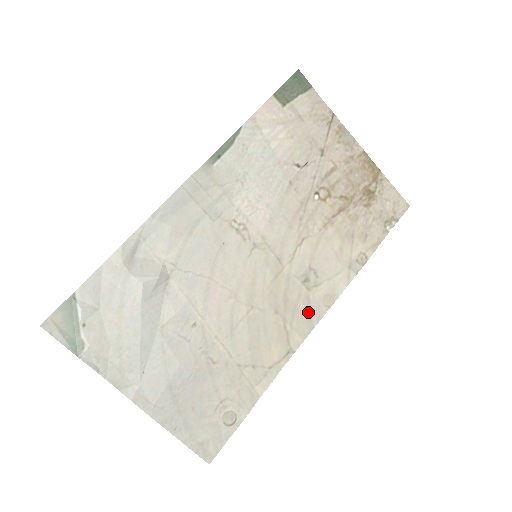
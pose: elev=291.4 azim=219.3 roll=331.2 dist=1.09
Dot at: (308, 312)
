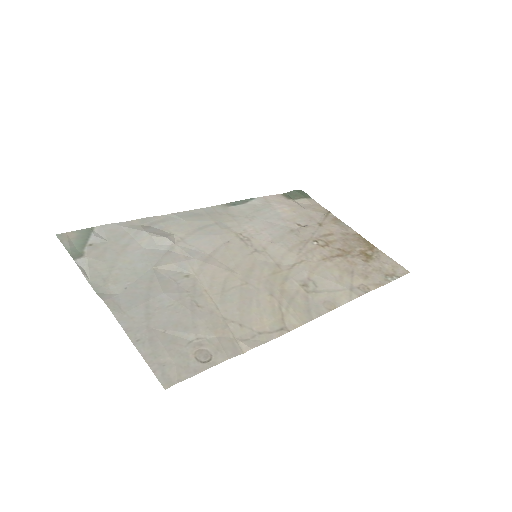
Dot at: (306, 307)
